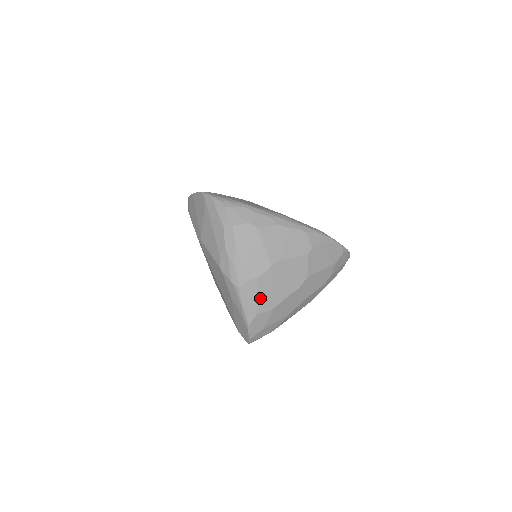
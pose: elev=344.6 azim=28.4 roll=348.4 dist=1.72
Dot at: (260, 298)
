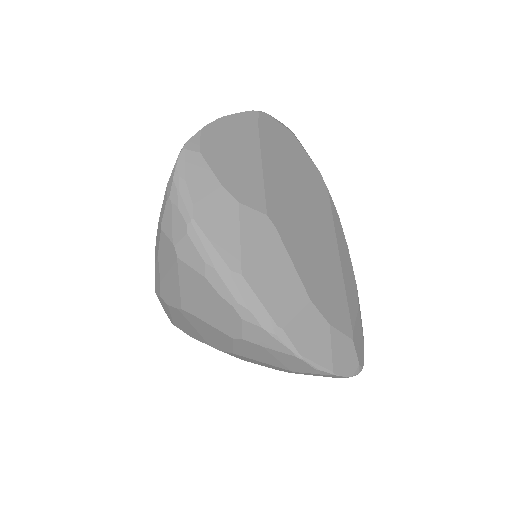
Dot at: (175, 319)
